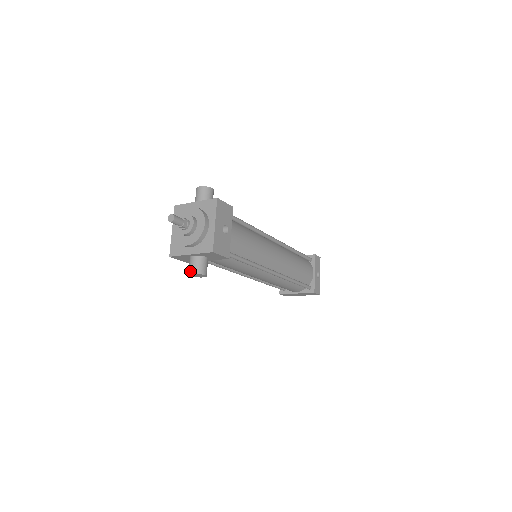
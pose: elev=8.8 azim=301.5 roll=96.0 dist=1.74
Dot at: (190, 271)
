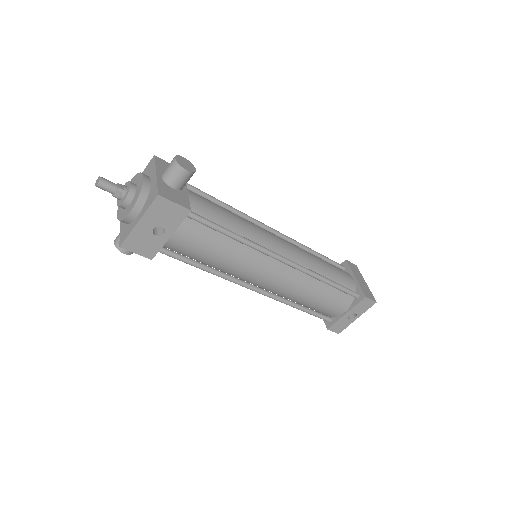
Dot at: occluded
